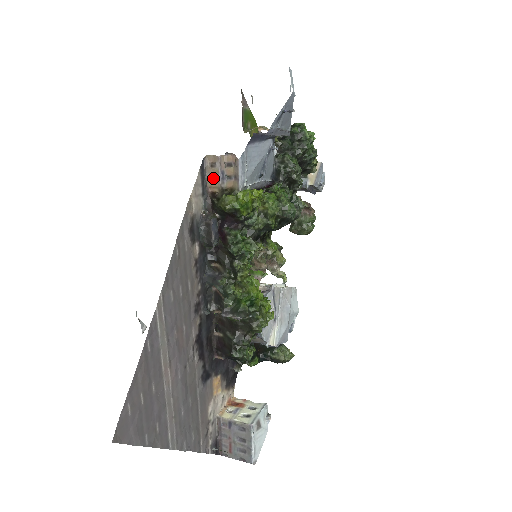
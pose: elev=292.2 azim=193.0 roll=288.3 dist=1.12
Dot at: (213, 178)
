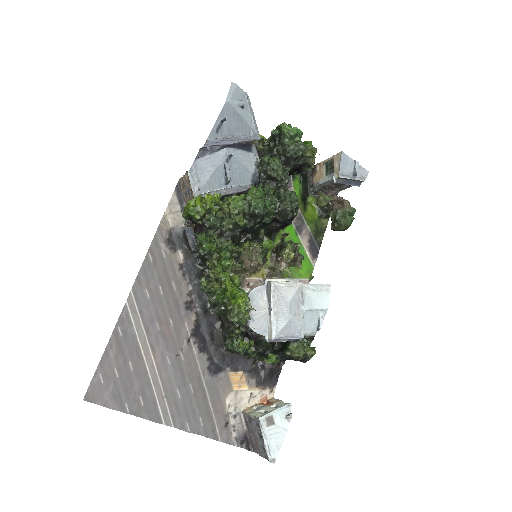
Dot at: (187, 195)
